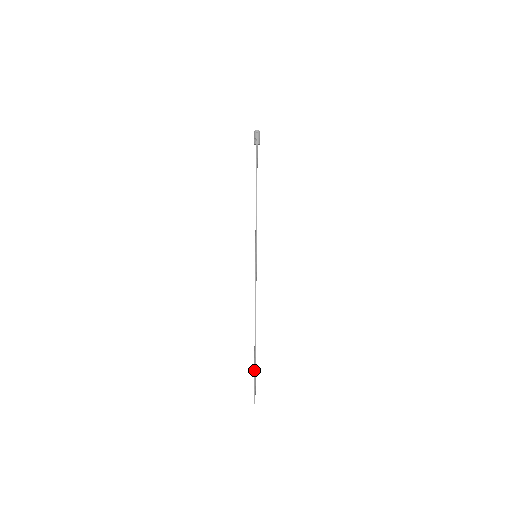
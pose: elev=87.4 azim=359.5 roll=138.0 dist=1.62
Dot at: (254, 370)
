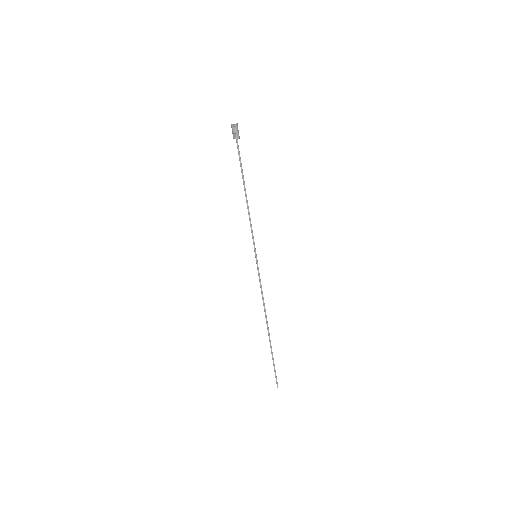
Dot at: occluded
